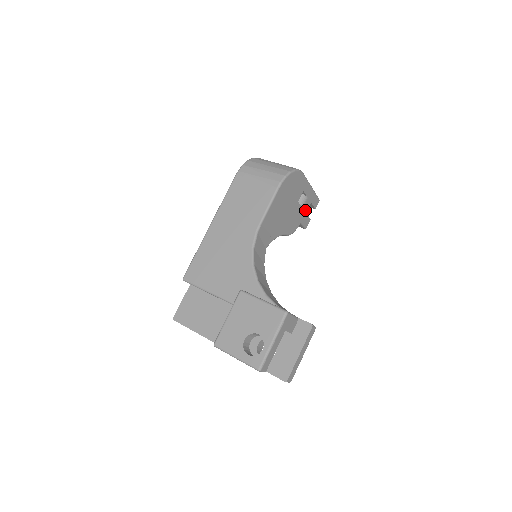
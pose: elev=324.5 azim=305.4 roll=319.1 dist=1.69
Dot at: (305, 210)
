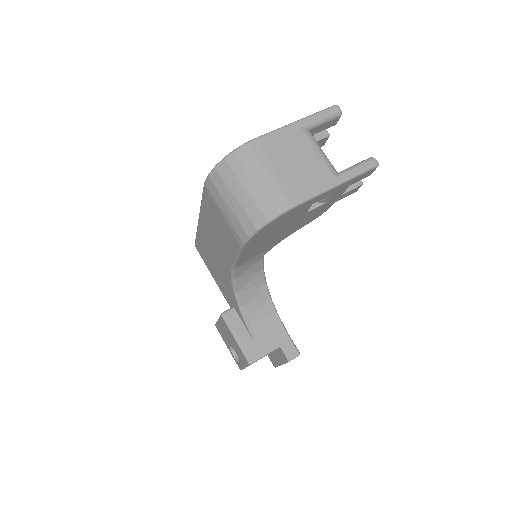
Dot at: (337, 196)
